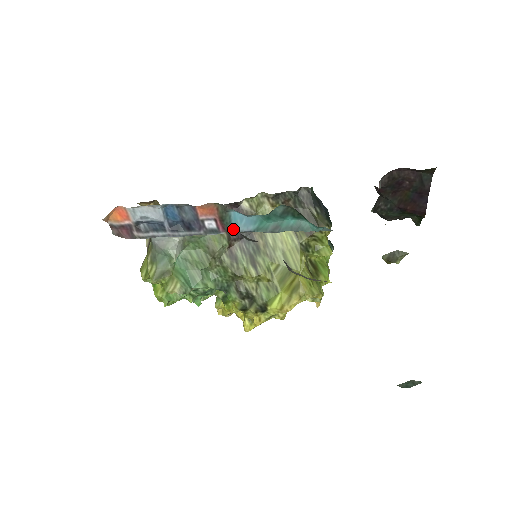
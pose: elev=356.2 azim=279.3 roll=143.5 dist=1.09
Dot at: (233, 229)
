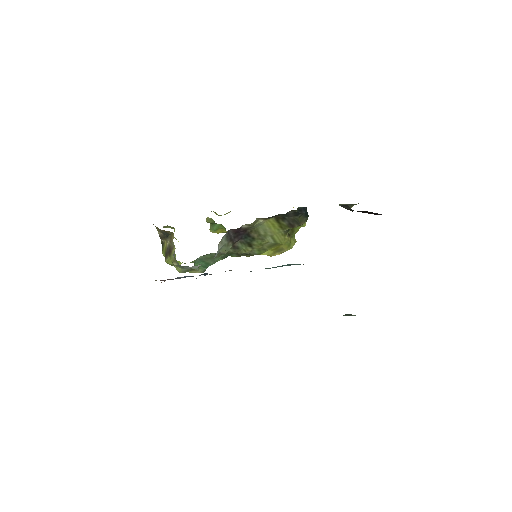
Dot at: occluded
